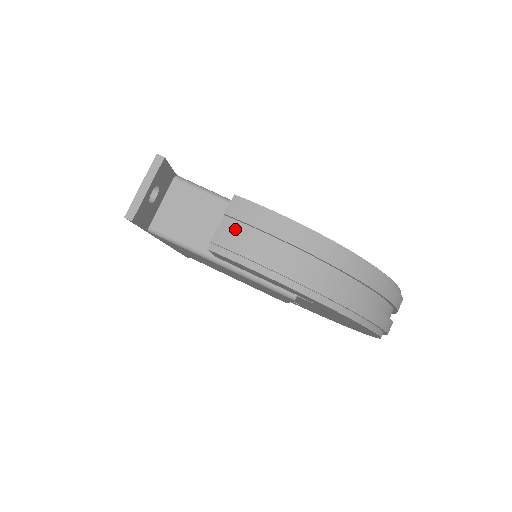
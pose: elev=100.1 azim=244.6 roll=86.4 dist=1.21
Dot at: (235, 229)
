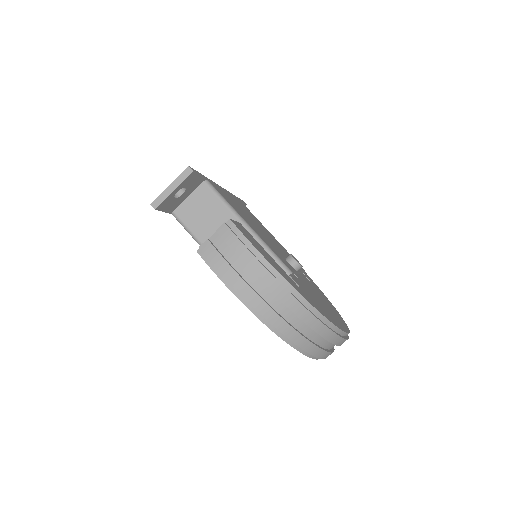
Dot at: (220, 245)
